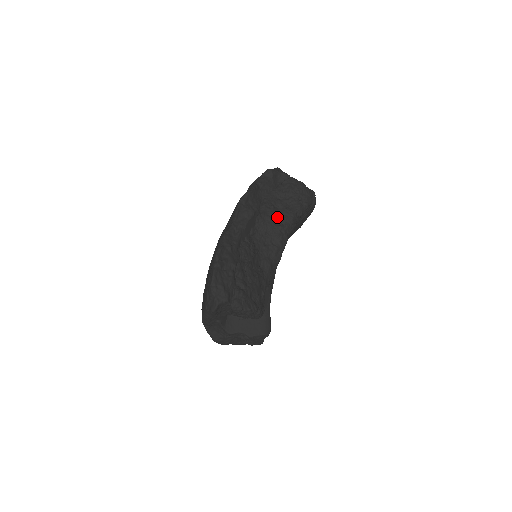
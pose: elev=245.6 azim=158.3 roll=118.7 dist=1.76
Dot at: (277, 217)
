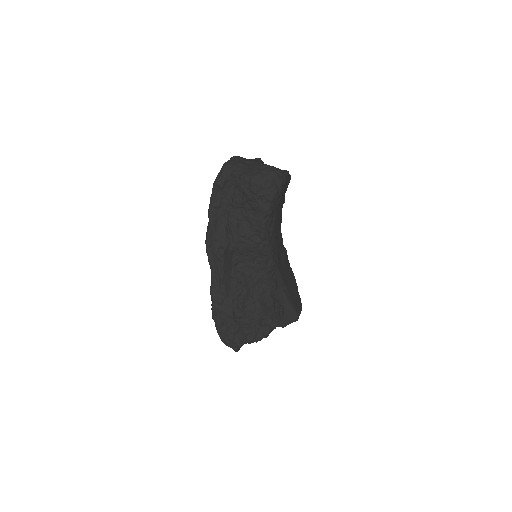
Dot at: (248, 234)
